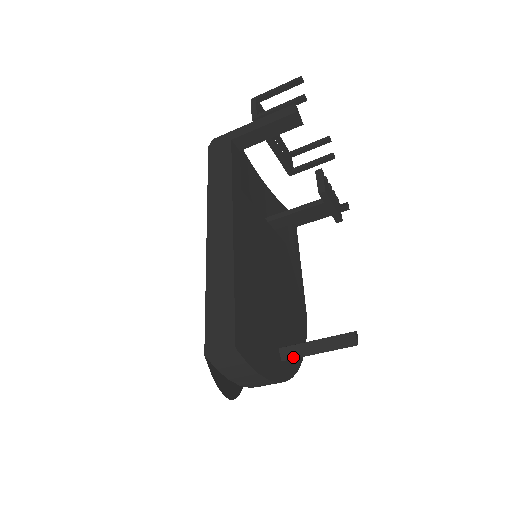
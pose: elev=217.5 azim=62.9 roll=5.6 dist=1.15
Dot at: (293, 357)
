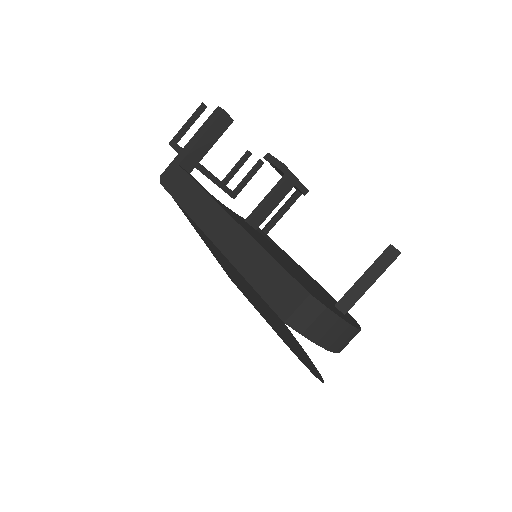
Dot at: (352, 304)
